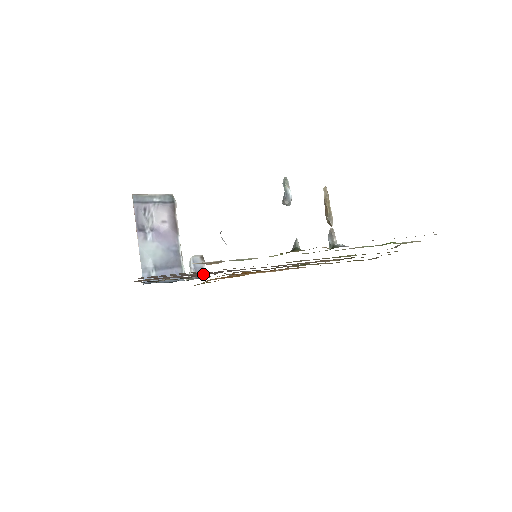
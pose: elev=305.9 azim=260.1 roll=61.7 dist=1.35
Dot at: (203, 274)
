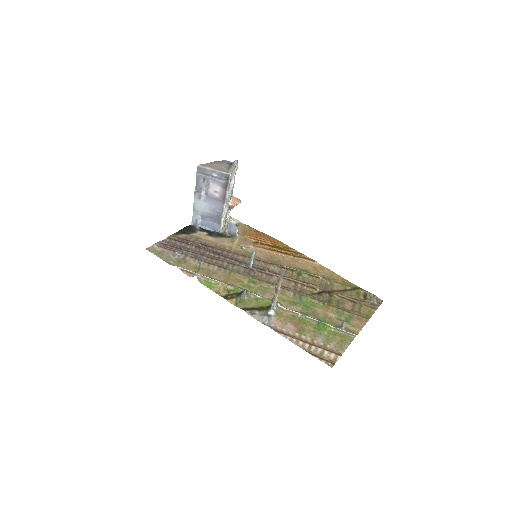
Dot at: (210, 253)
